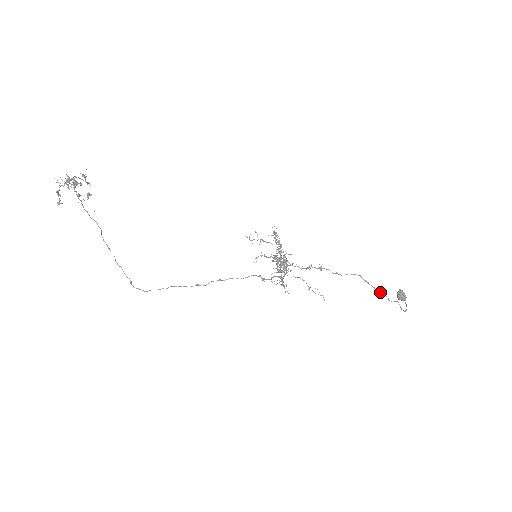
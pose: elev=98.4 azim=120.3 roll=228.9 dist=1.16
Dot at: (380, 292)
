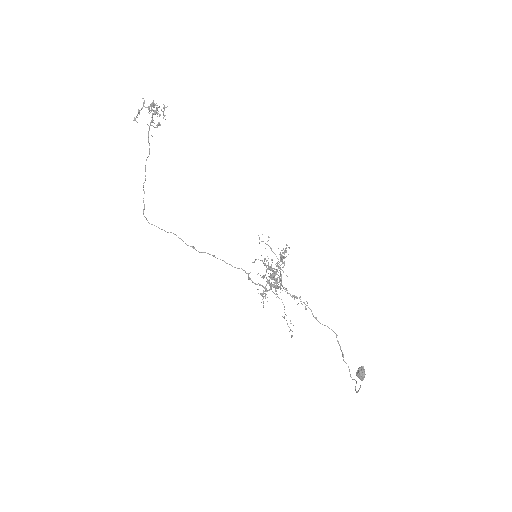
Dot at: (346, 363)
